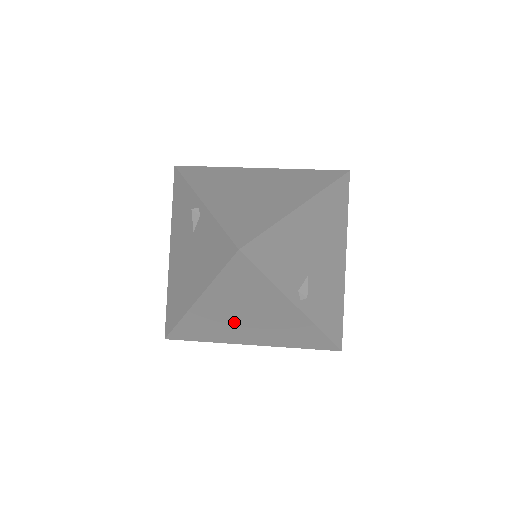
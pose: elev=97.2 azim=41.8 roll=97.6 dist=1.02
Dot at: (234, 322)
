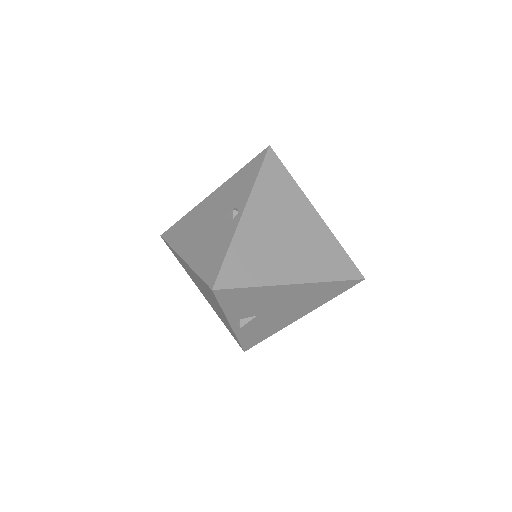
Dot at: occluded
